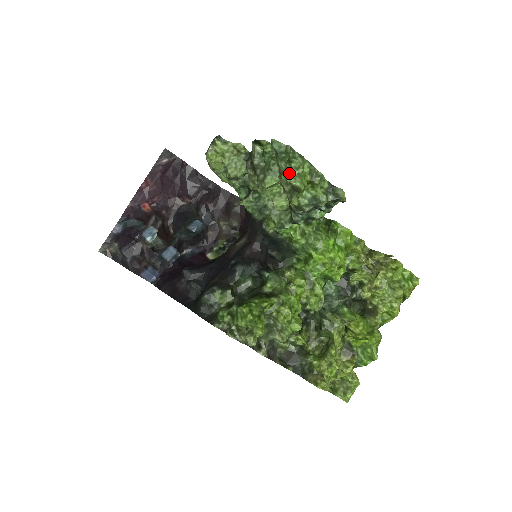
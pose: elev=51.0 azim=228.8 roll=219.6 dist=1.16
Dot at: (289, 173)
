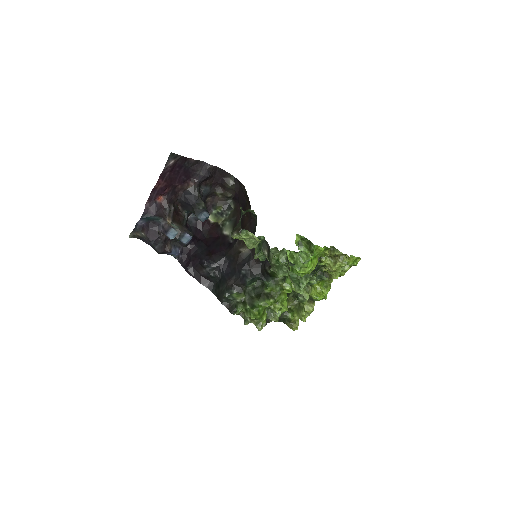
Dot at: (298, 289)
